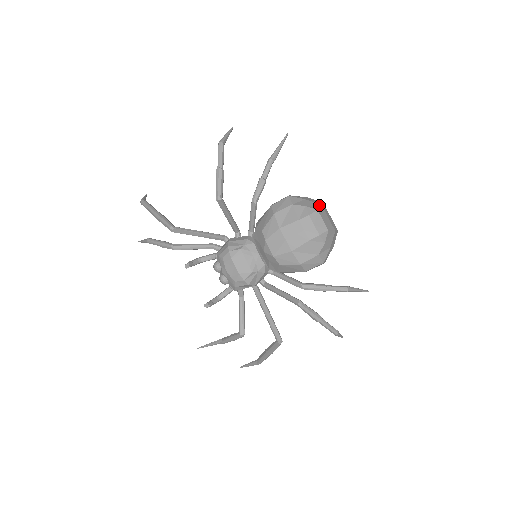
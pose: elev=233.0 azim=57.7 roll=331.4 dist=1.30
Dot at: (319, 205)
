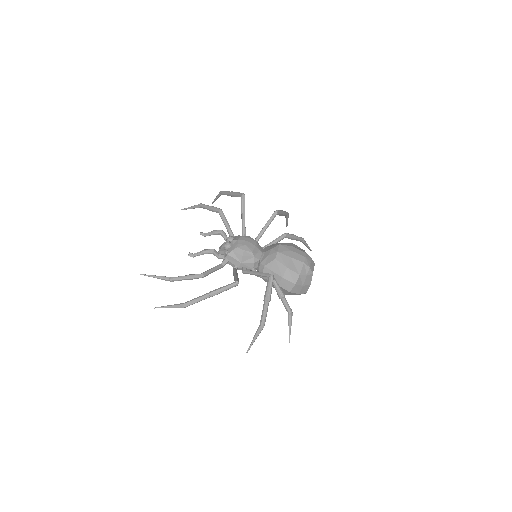
Dot at: occluded
